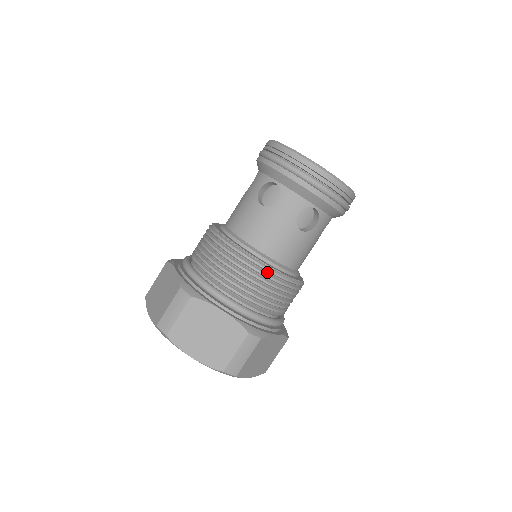
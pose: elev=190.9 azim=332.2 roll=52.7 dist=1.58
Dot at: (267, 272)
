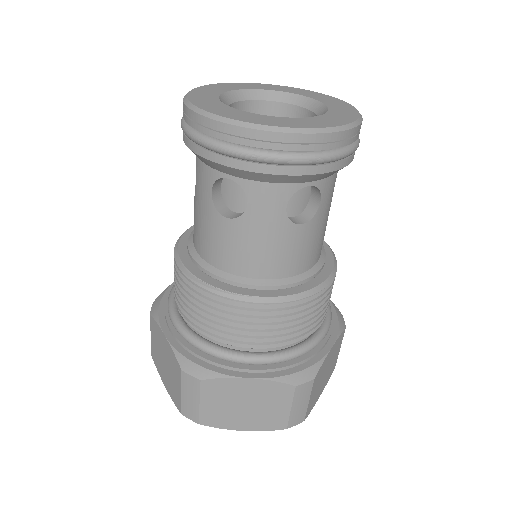
Dot at: (197, 285)
